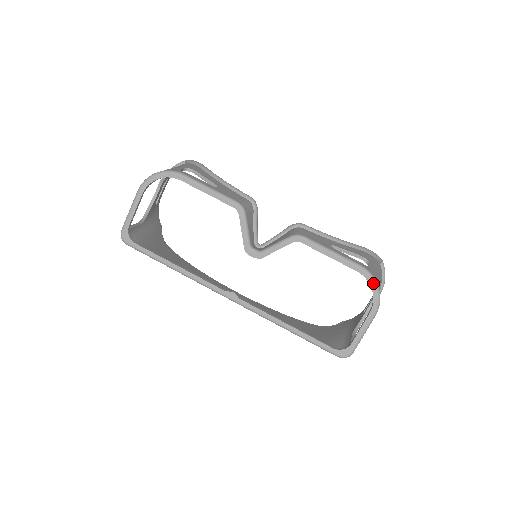
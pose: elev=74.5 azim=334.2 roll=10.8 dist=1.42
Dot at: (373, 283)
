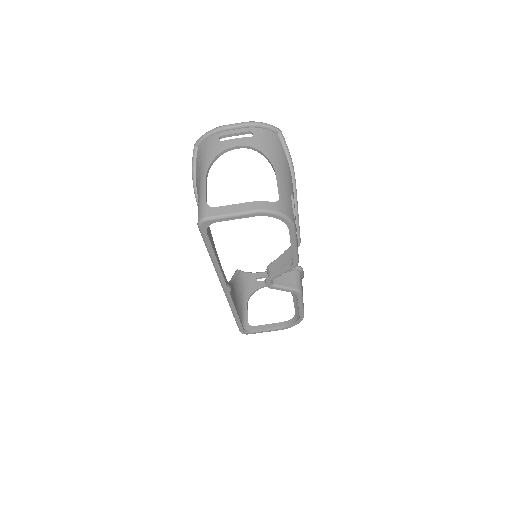
Dot at: (298, 323)
